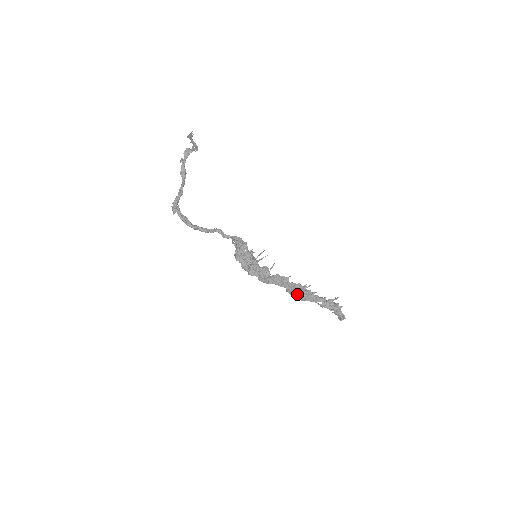
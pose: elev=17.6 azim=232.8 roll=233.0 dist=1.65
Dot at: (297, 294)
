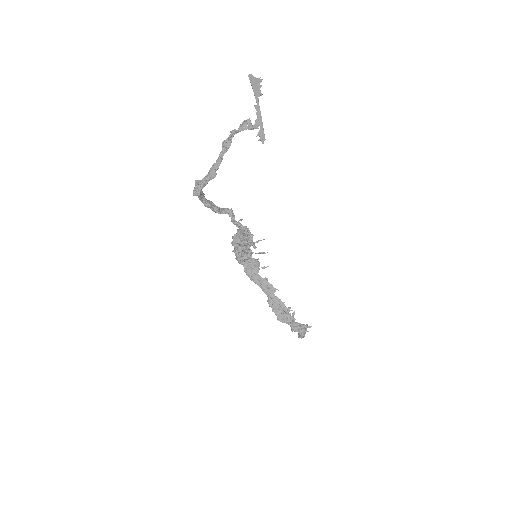
Dot at: (277, 313)
